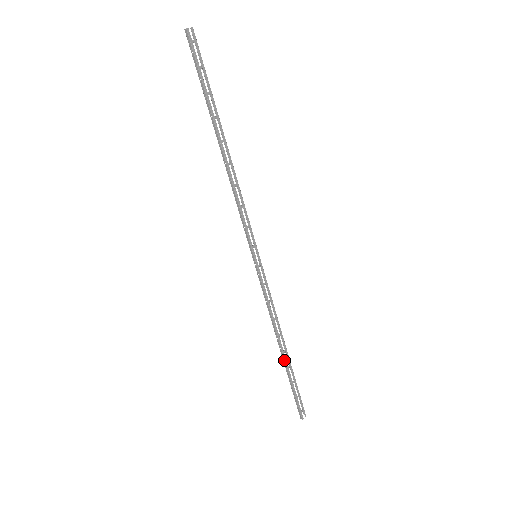
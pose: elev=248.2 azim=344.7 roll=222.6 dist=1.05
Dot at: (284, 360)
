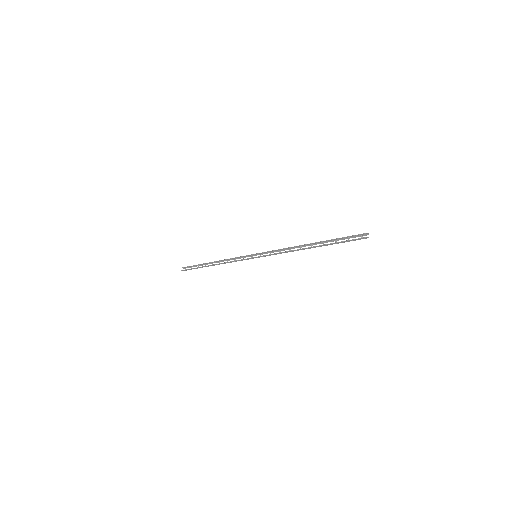
Dot at: (208, 266)
